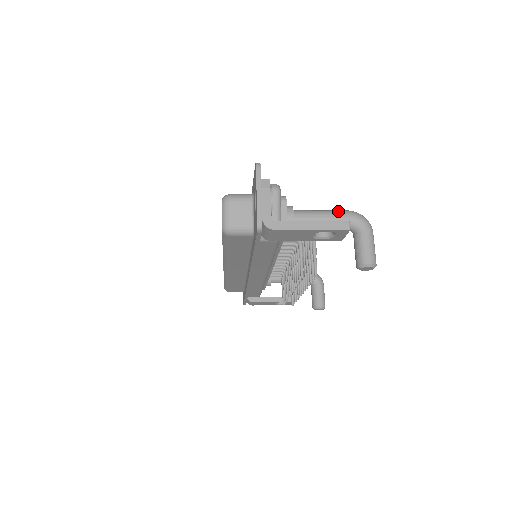
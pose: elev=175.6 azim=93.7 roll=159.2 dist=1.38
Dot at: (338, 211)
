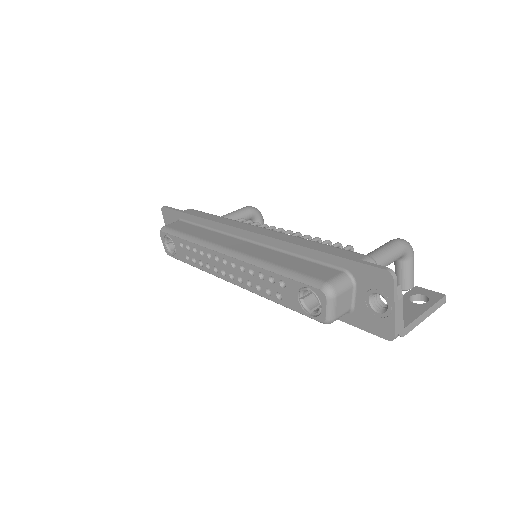
Dot at: (396, 248)
